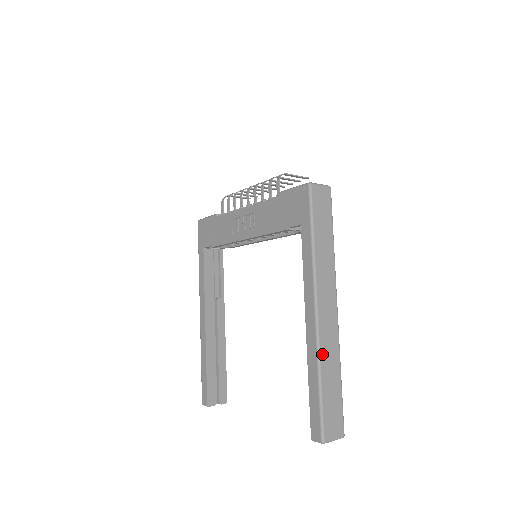
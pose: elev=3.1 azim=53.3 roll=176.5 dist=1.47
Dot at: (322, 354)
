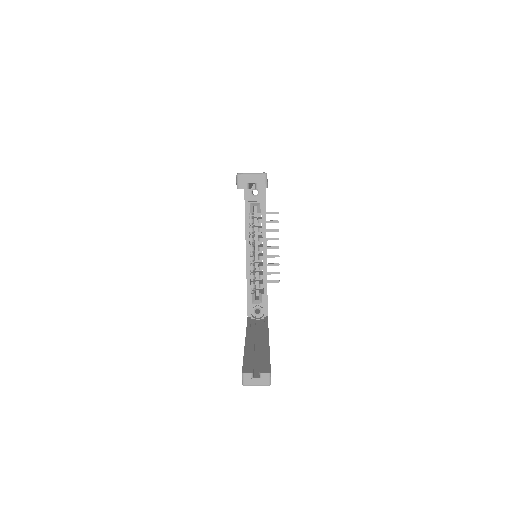
Dot at: occluded
